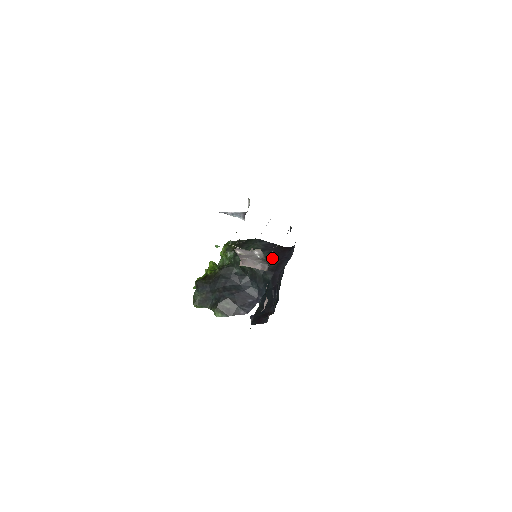
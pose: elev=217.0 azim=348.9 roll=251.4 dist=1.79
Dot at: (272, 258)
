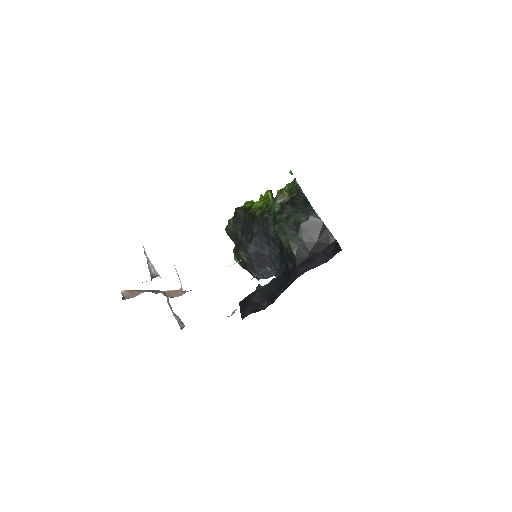
Dot at: occluded
